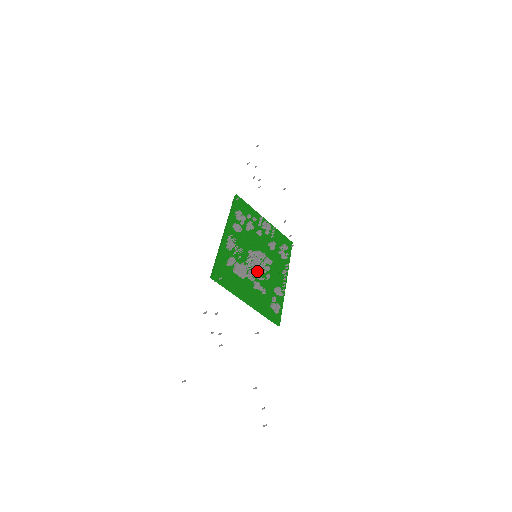
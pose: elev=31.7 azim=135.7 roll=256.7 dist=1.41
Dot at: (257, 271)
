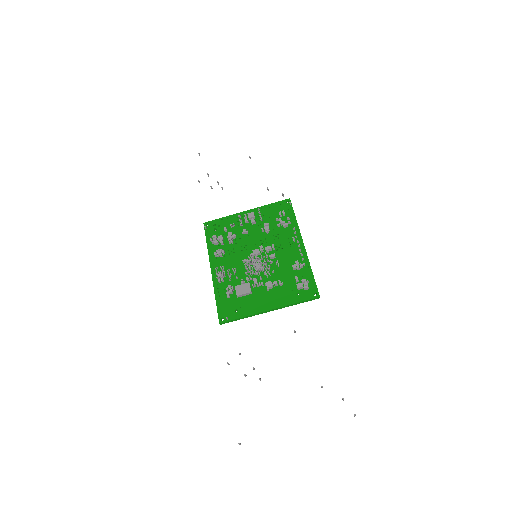
Dot at: (263, 271)
